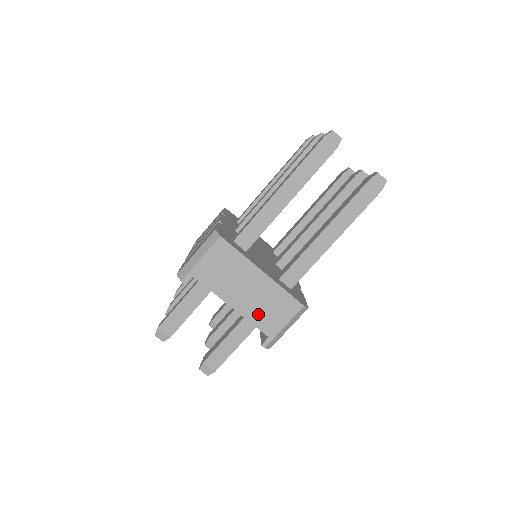
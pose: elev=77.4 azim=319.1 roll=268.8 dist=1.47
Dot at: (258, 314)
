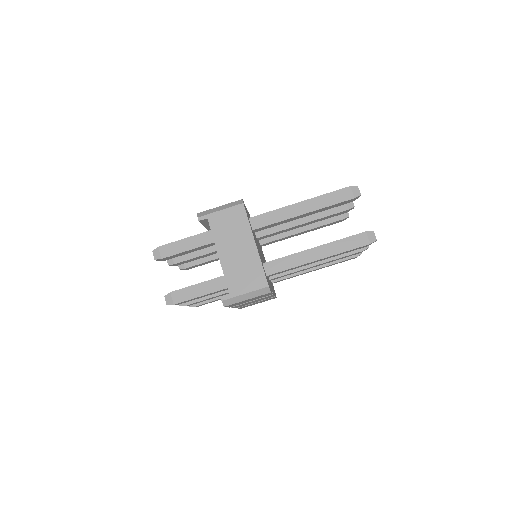
Dot at: (233, 272)
